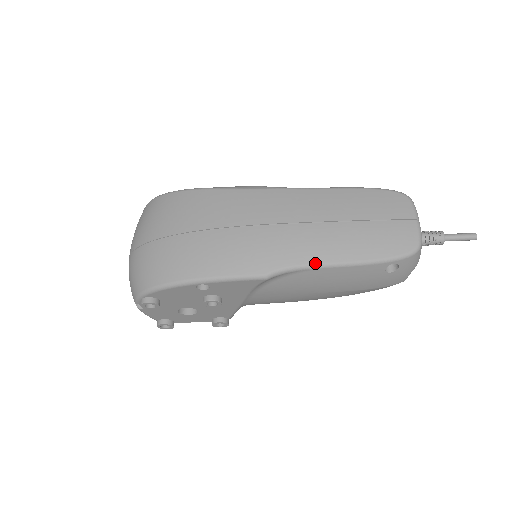
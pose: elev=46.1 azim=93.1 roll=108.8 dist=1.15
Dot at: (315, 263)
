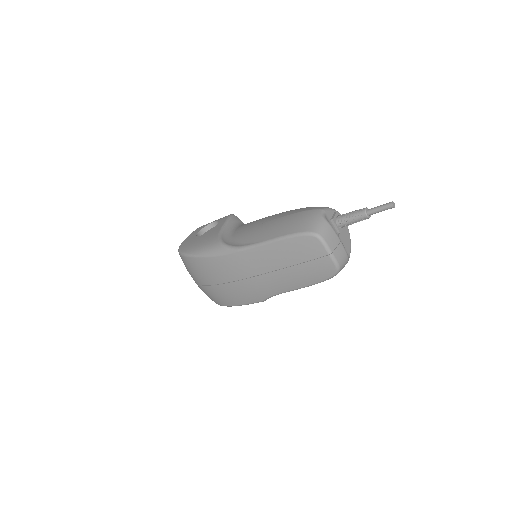
Dot at: (283, 292)
